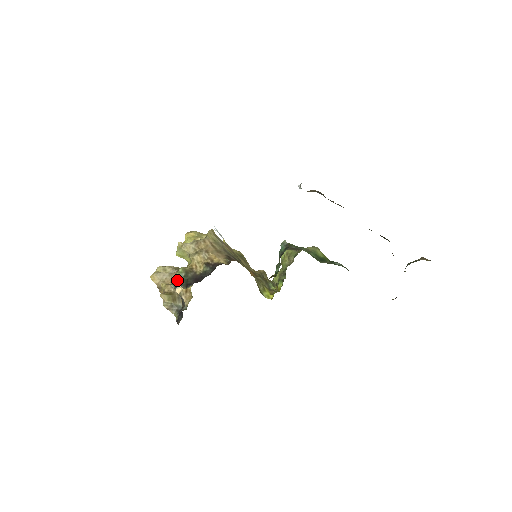
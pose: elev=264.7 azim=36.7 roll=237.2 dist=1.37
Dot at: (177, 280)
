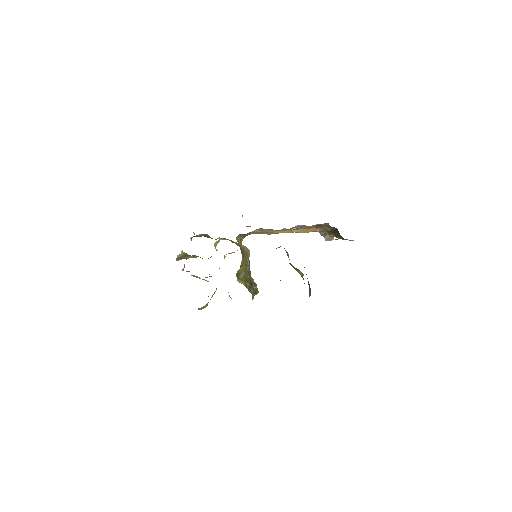
Dot at: (197, 235)
